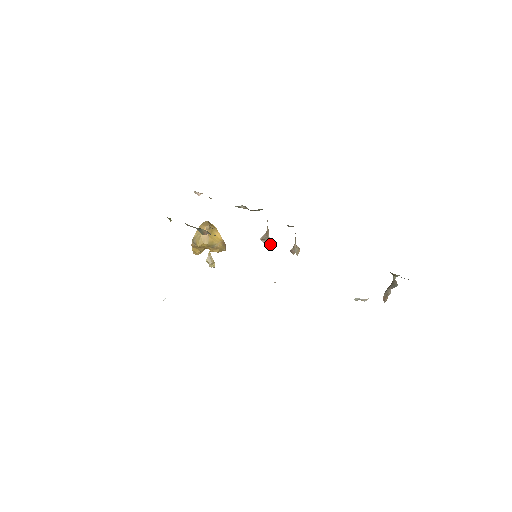
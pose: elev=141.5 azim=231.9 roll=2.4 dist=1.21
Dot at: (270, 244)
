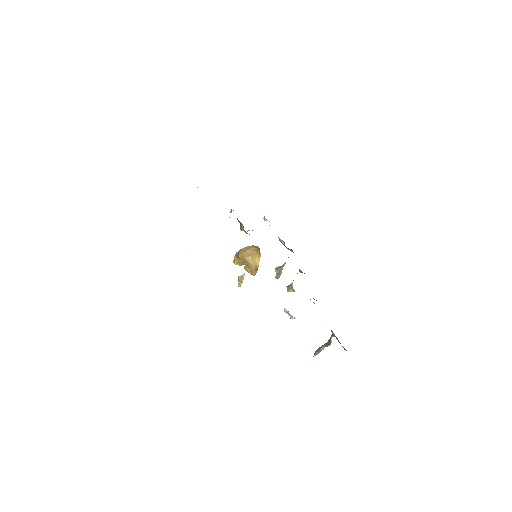
Dot at: (279, 277)
